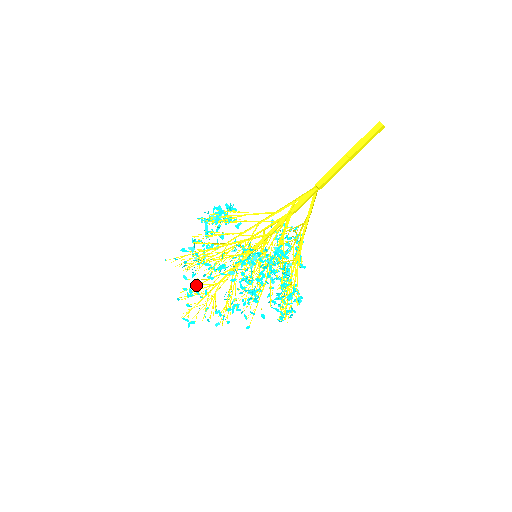
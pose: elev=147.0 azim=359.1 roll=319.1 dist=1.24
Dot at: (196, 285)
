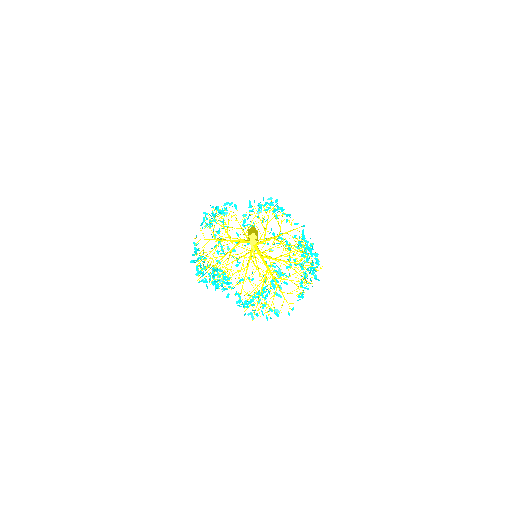
Dot at: occluded
